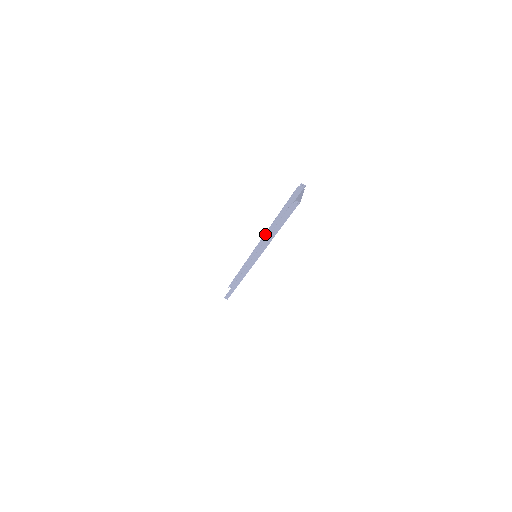
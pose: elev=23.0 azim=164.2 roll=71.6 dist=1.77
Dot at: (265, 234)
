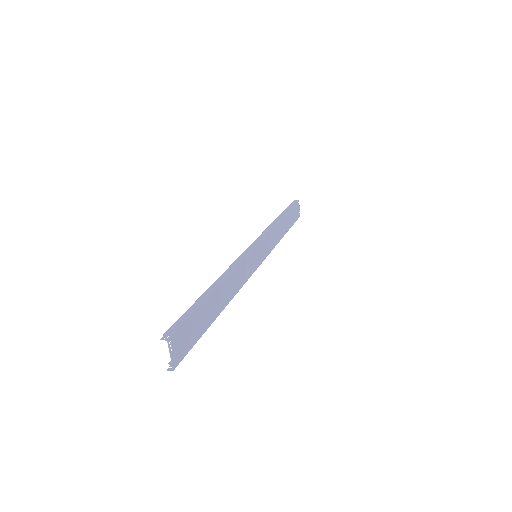
Dot at: (232, 265)
